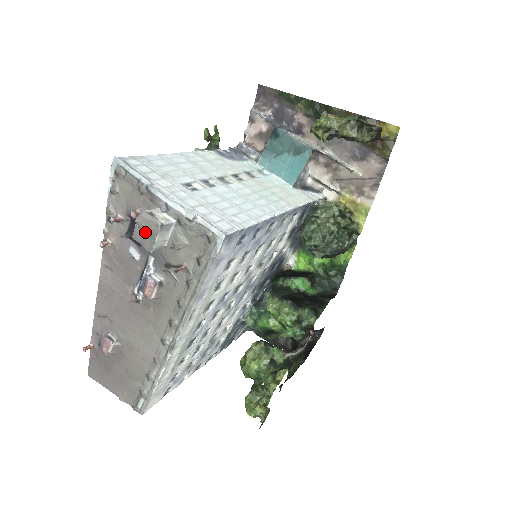
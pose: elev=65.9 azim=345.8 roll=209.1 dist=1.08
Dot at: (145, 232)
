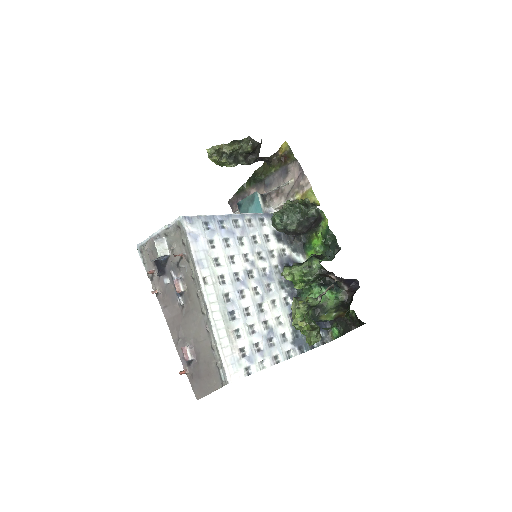
Dot at: (152, 250)
